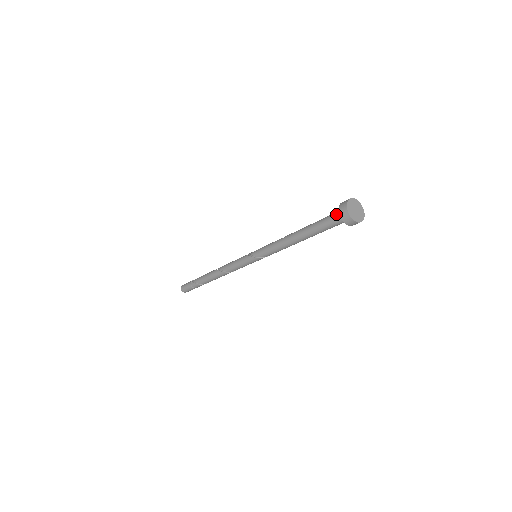
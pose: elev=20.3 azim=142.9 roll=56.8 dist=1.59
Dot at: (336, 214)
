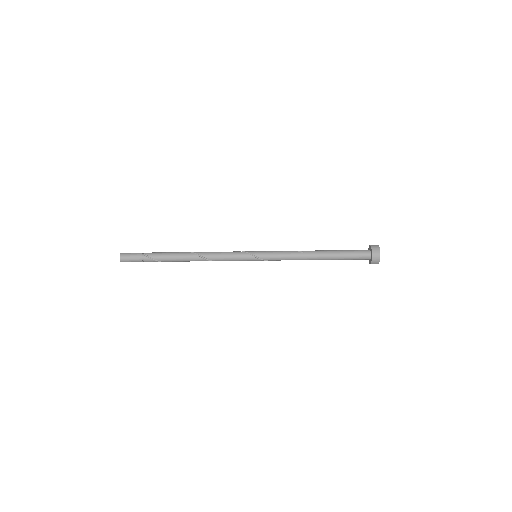
Dot at: (364, 253)
